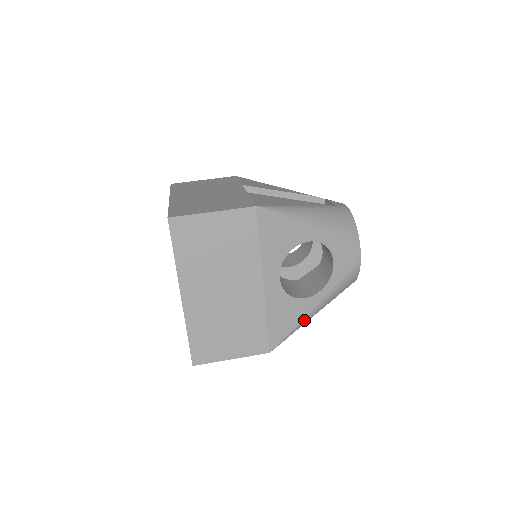
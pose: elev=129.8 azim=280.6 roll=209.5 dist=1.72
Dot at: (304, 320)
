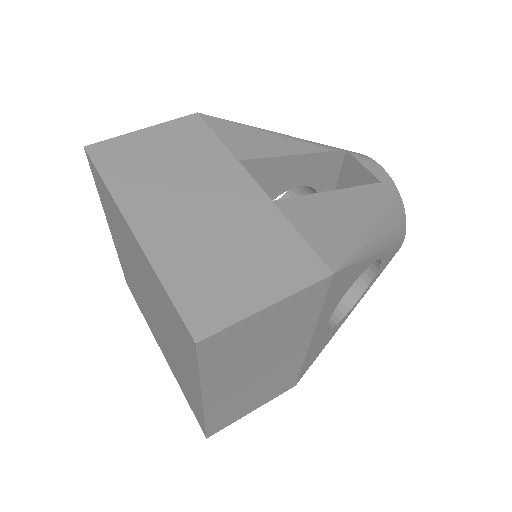
Dot at: (332, 336)
